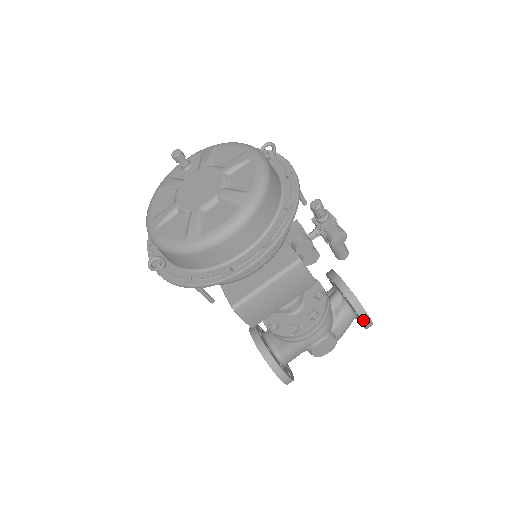
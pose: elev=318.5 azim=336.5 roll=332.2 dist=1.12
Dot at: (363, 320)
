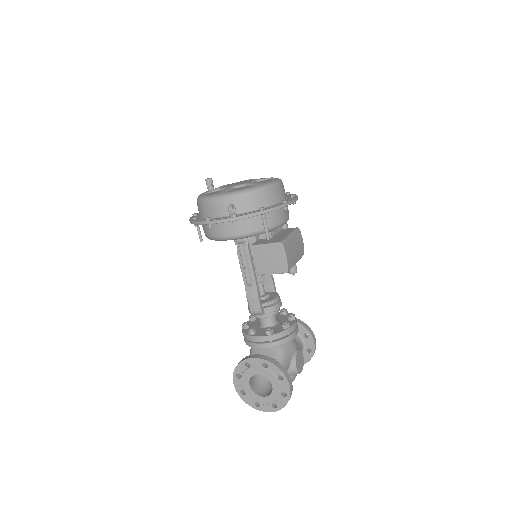
Dot at: (312, 337)
